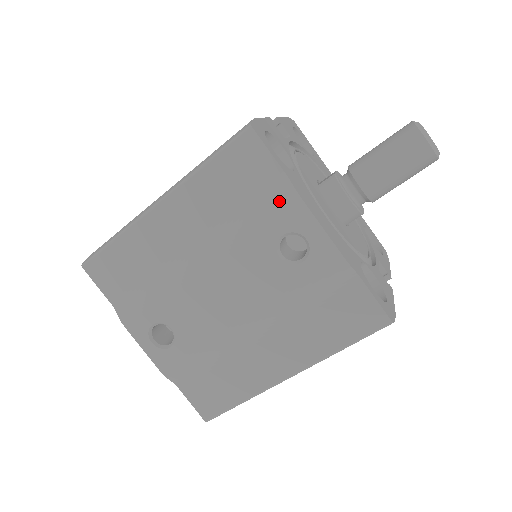
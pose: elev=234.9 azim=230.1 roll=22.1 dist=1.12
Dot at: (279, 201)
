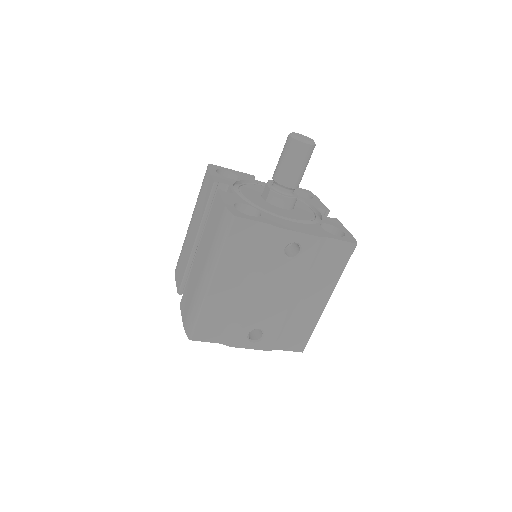
Dot at: (272, 237)
